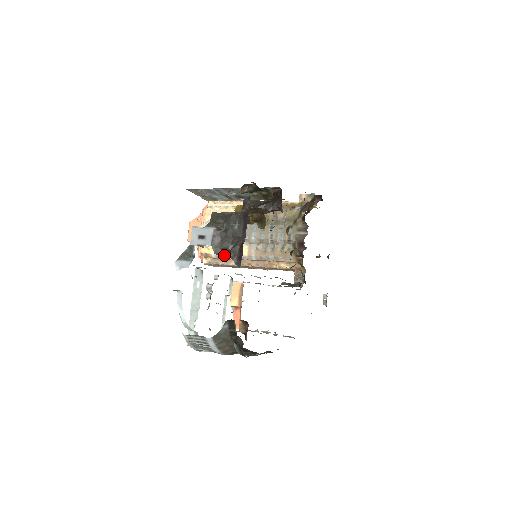
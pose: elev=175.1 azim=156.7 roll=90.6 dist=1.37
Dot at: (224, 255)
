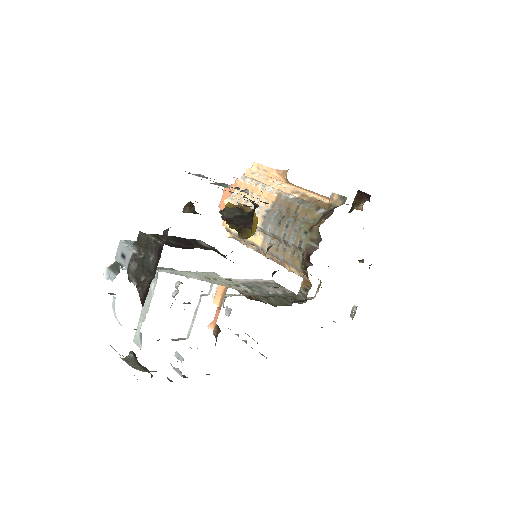
Dot at: occluded
